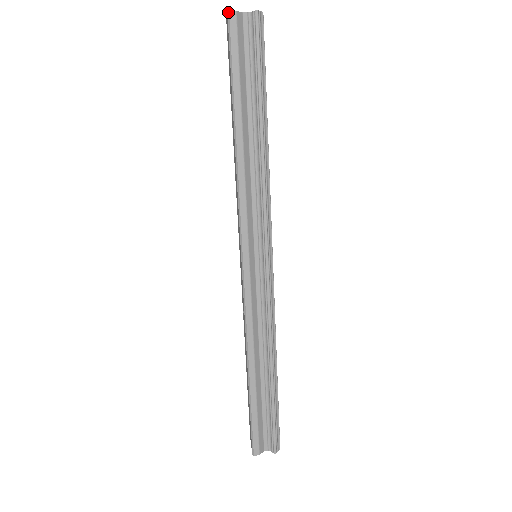
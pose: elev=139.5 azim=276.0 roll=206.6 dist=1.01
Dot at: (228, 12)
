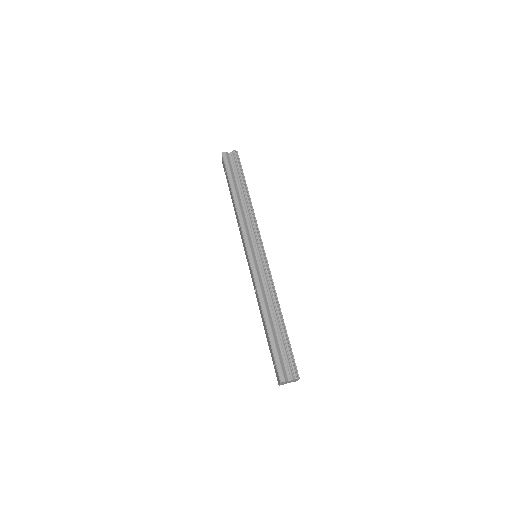
Dot at: (222, 153)
